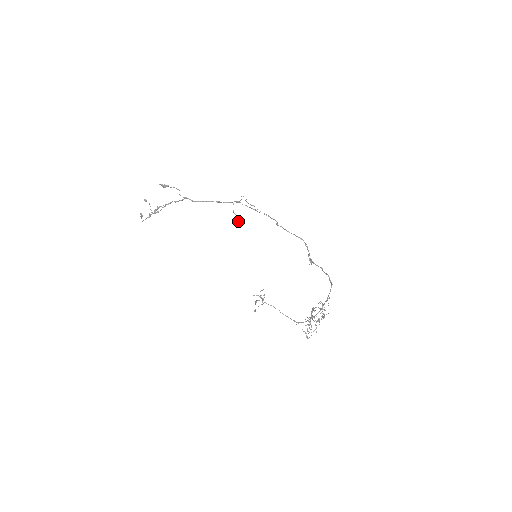
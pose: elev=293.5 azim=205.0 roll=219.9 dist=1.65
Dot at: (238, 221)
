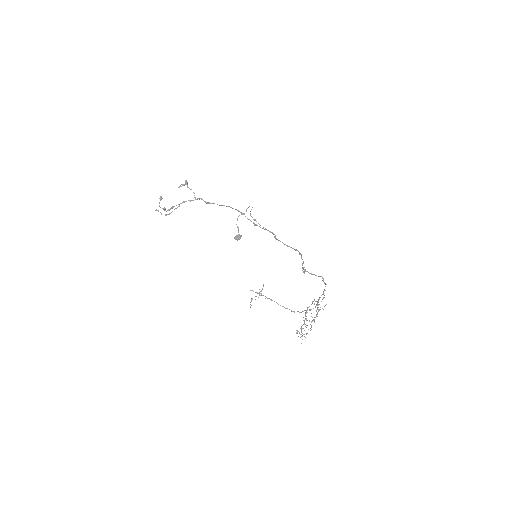
Dot at: (239, 235)
